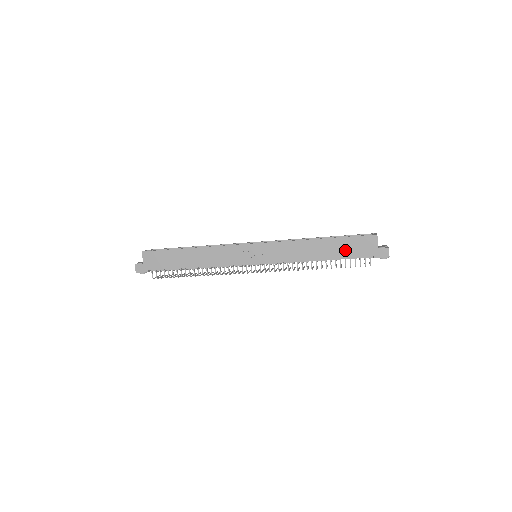
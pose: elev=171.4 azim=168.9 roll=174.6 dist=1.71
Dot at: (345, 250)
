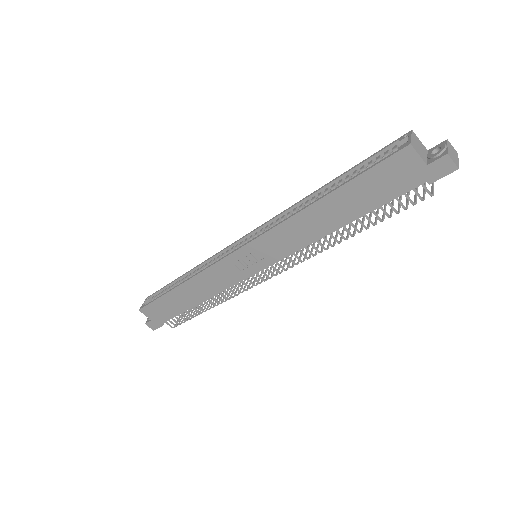
Dot at: (370, 197)
